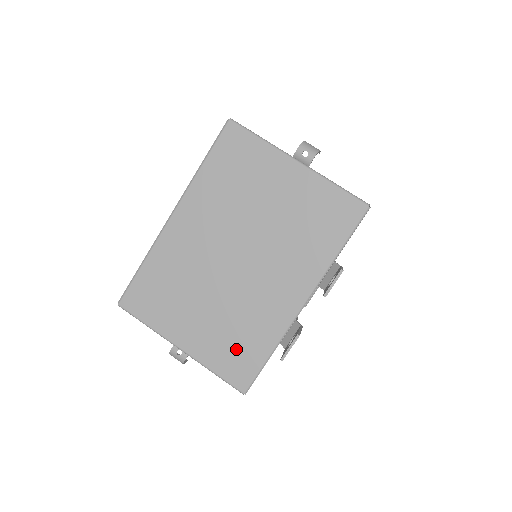
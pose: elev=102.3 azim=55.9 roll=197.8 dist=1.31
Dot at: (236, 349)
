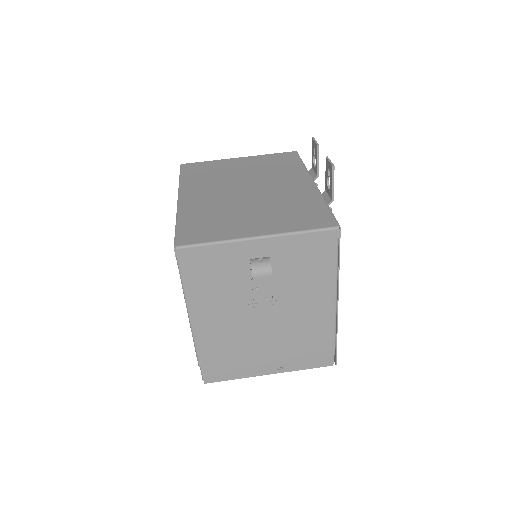
Dot at: (301, 214)
